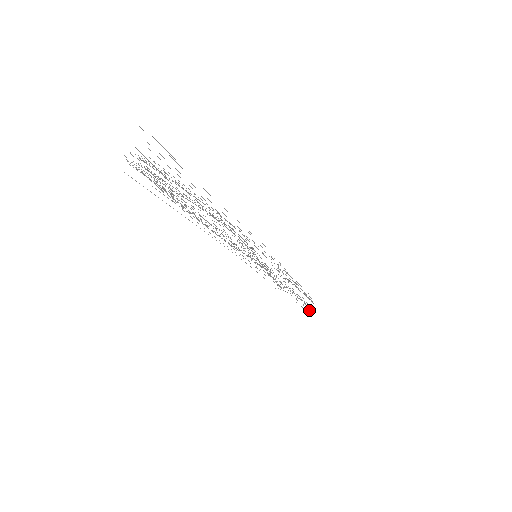
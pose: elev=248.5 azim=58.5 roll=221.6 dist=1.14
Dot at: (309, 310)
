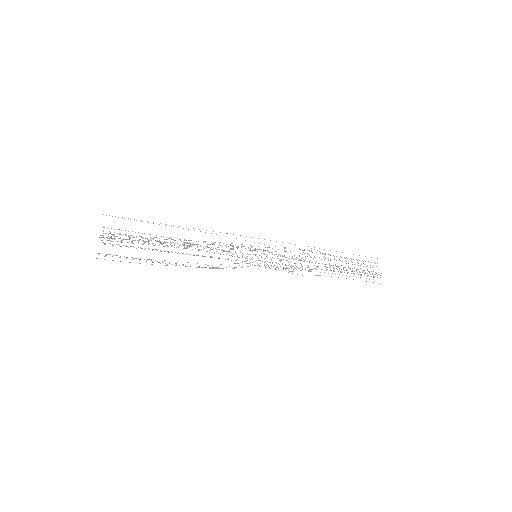
Dot at: occluded
